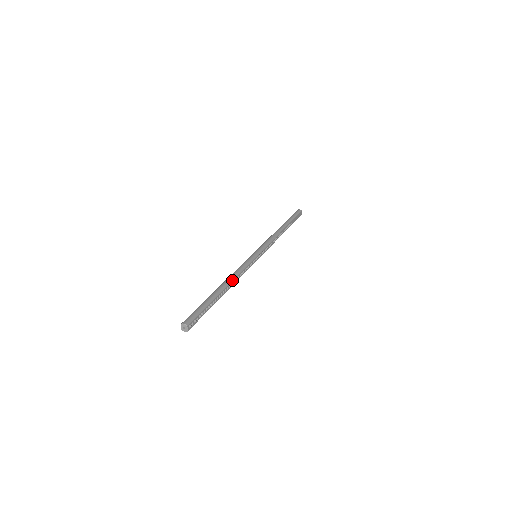
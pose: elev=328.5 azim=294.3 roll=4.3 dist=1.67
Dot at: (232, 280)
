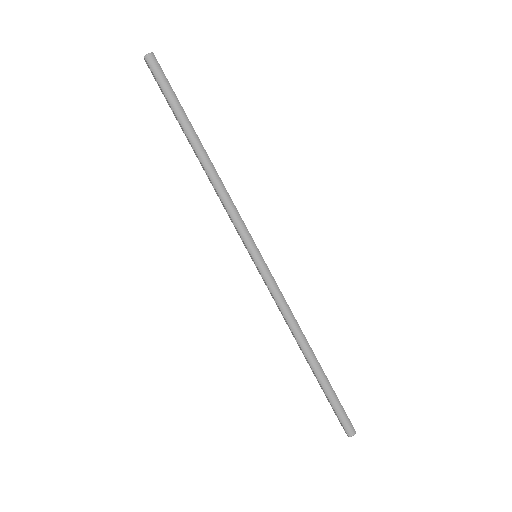
Dot at: (303, 334)
